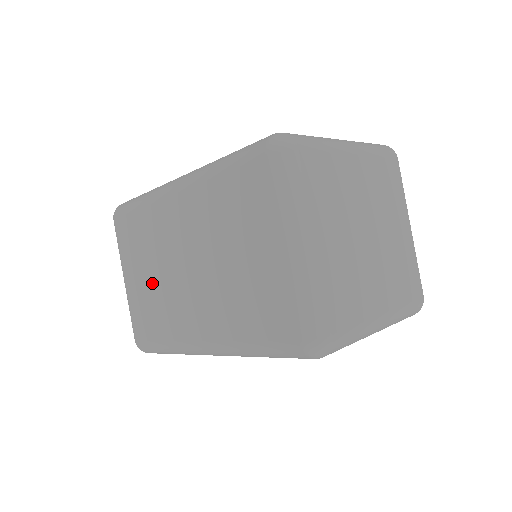
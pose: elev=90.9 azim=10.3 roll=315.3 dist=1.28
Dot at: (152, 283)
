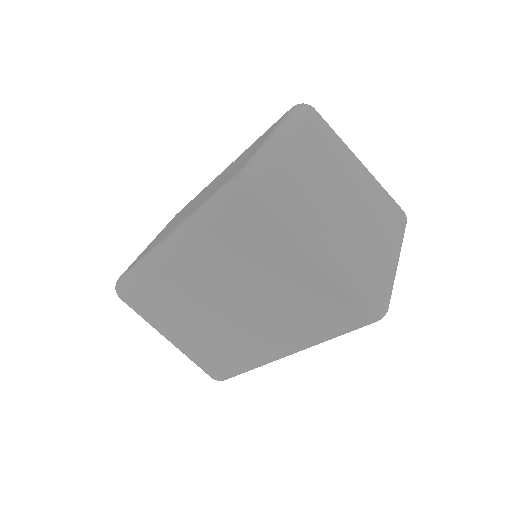
Dot at: (167, 228)
